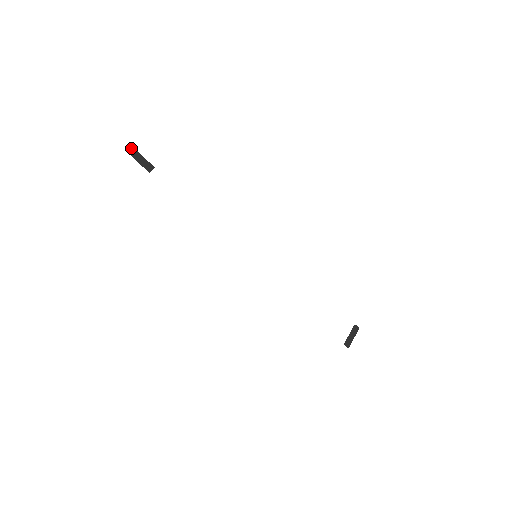
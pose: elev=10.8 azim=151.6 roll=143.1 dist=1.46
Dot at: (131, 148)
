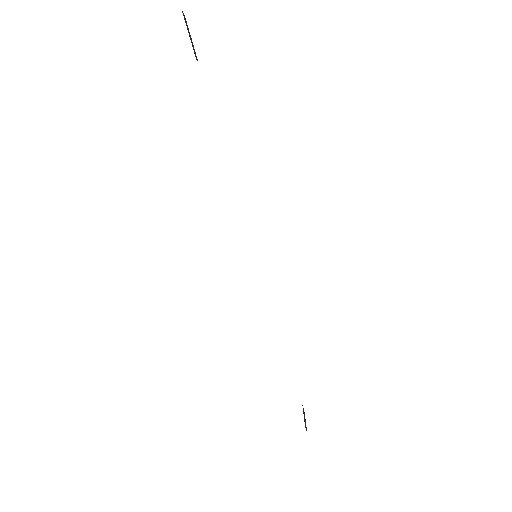
Dot at: occluded
